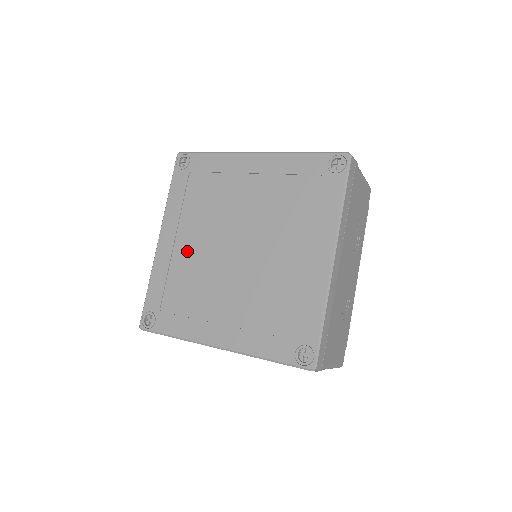
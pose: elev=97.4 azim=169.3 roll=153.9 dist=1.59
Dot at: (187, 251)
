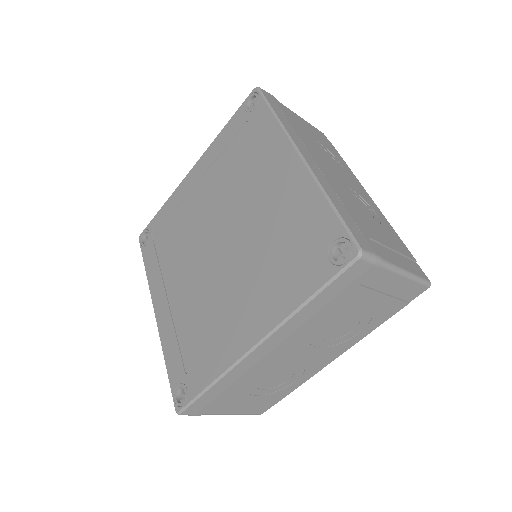
Dot at: (181, 295)
